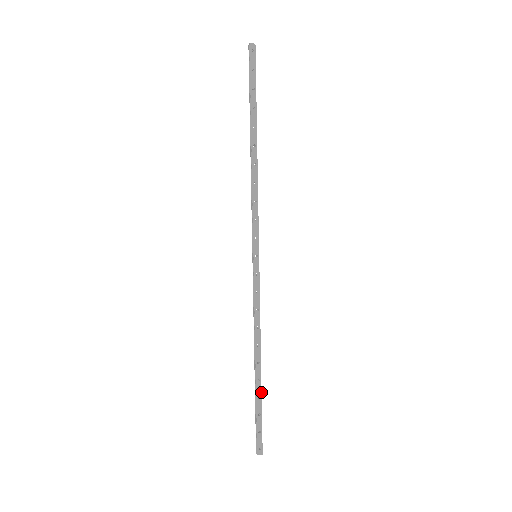
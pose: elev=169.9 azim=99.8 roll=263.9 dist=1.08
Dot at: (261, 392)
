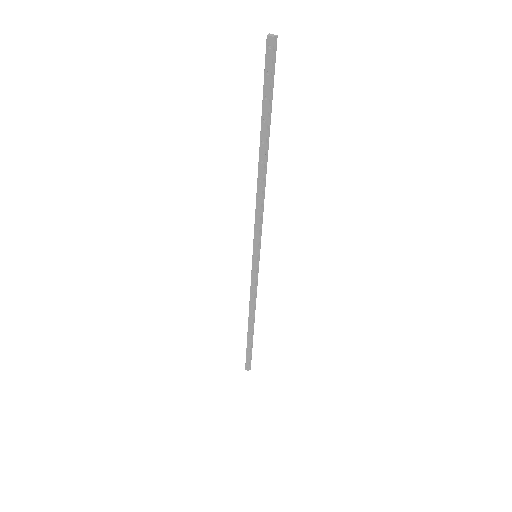
Dot at: (251, 341)
